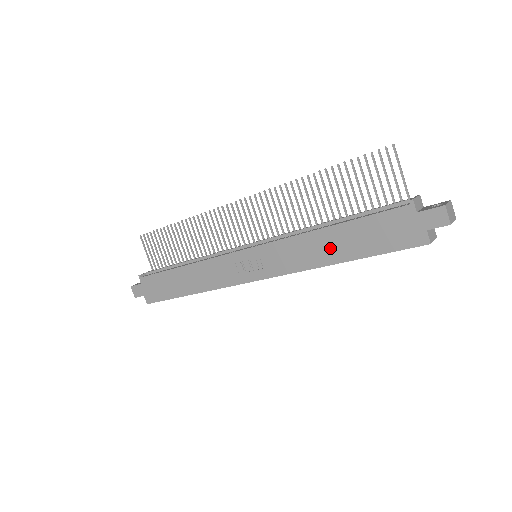
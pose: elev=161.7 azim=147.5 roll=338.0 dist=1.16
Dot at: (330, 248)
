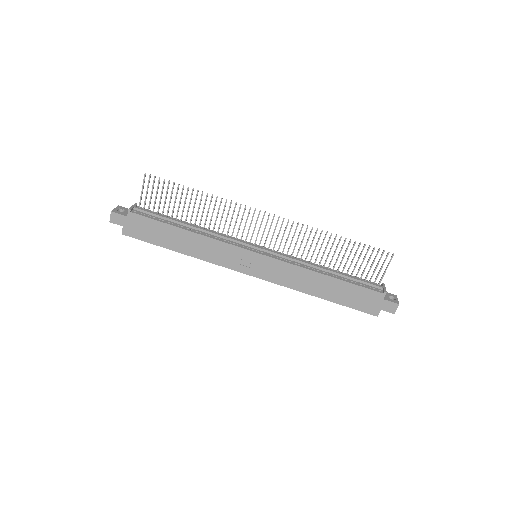
Dot at: (320, 287)
